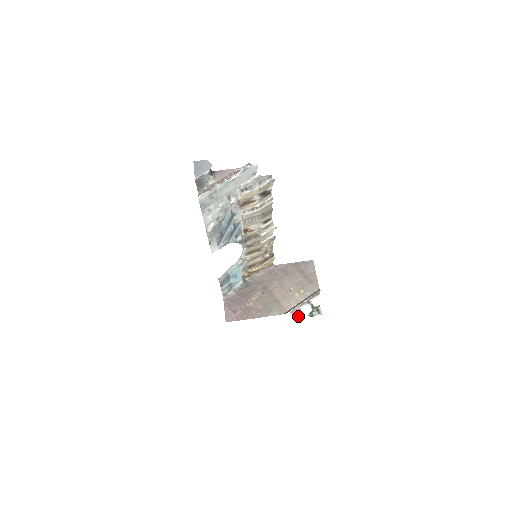
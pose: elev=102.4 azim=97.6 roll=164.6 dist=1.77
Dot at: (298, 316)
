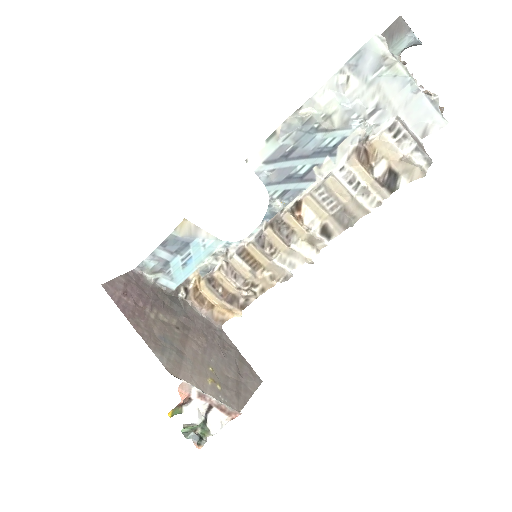
Dot at: (175, 408)
